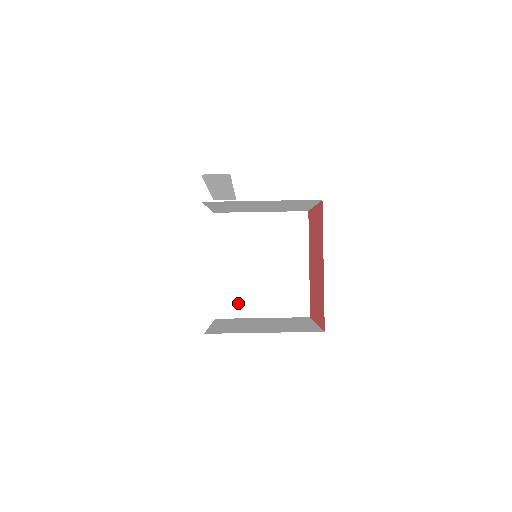
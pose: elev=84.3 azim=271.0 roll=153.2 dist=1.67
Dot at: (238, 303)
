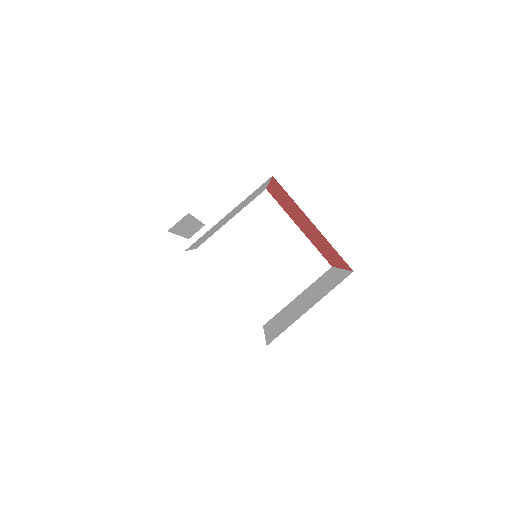
Dot at: (270, 300)
